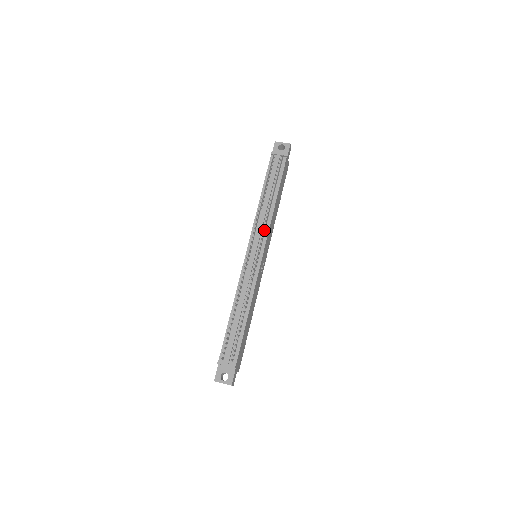
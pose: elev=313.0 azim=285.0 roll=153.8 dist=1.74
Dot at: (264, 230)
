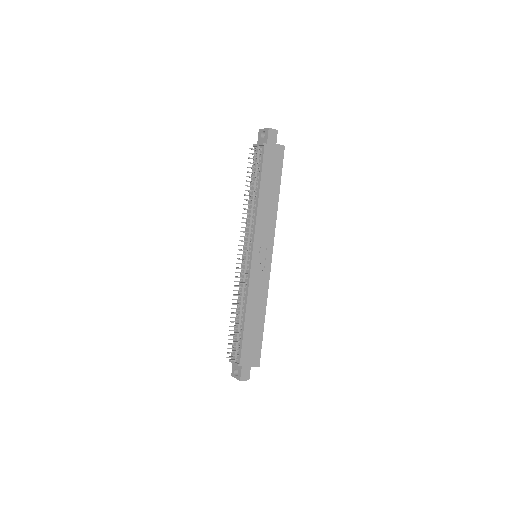
Dot at: (248, 232)
